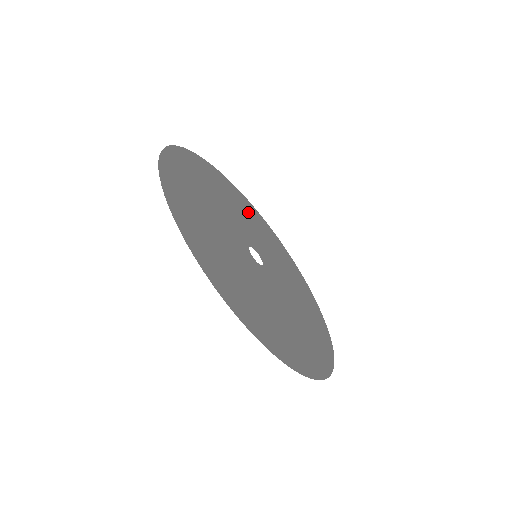
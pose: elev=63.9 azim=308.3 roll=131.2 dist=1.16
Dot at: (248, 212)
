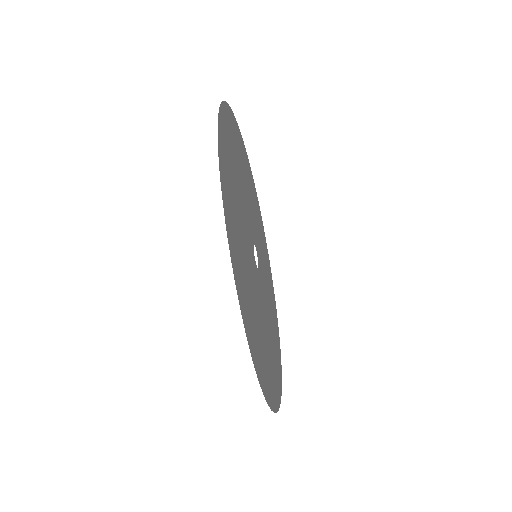
Dot at: (257, 212)
